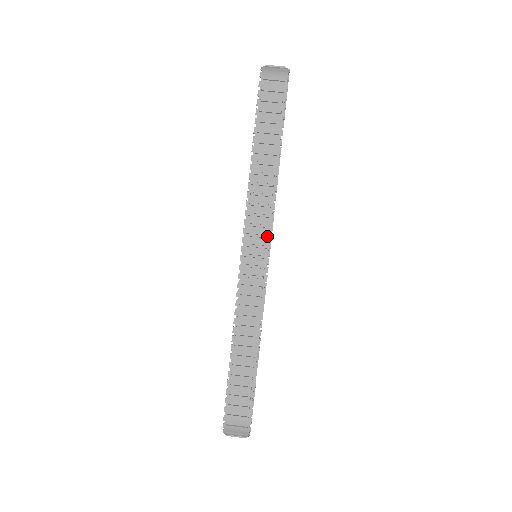
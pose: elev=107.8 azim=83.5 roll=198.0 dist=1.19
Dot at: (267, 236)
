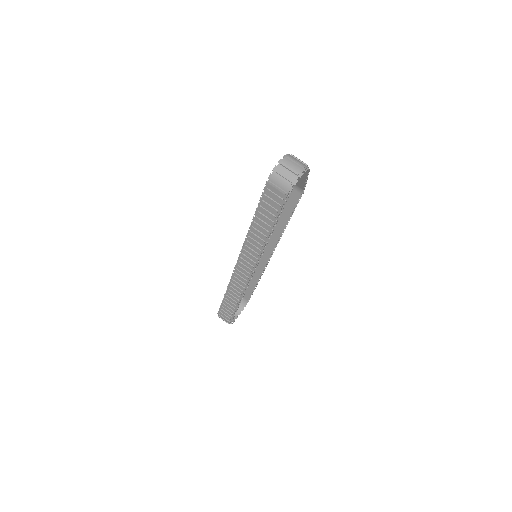
Dot at: (253, 267)
